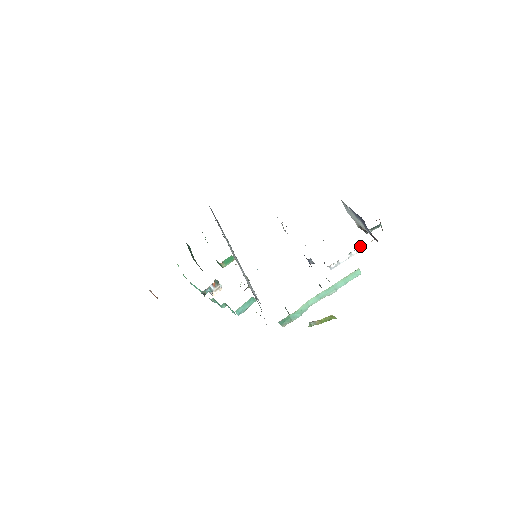
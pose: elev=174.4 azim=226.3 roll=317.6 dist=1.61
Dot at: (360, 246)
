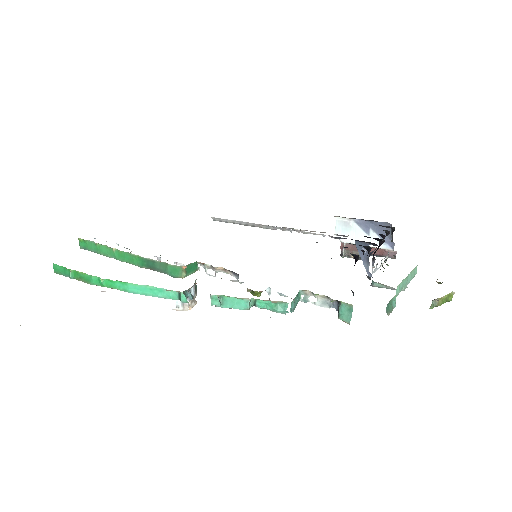
Dot at: (386, 256)
